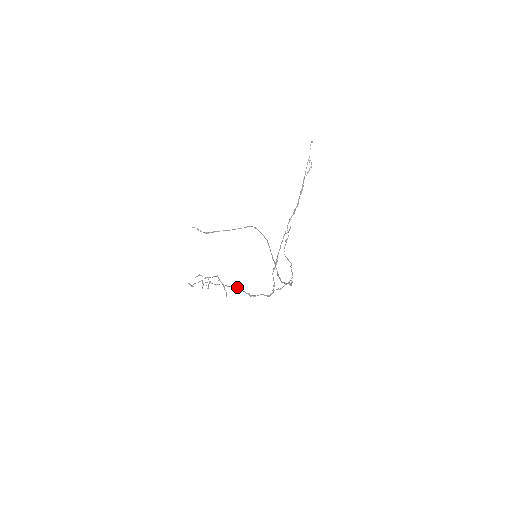
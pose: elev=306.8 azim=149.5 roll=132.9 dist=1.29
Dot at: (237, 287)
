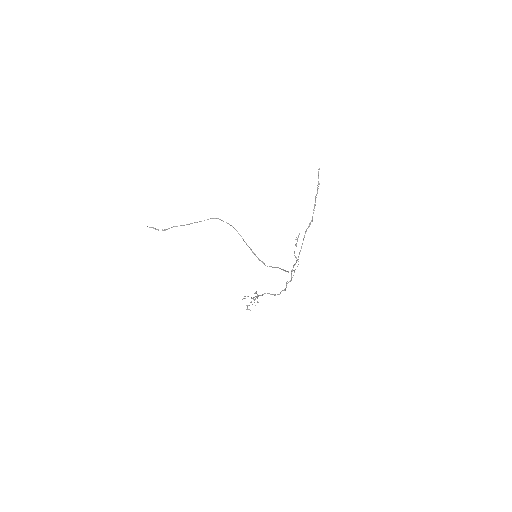
Dot at: occluded
